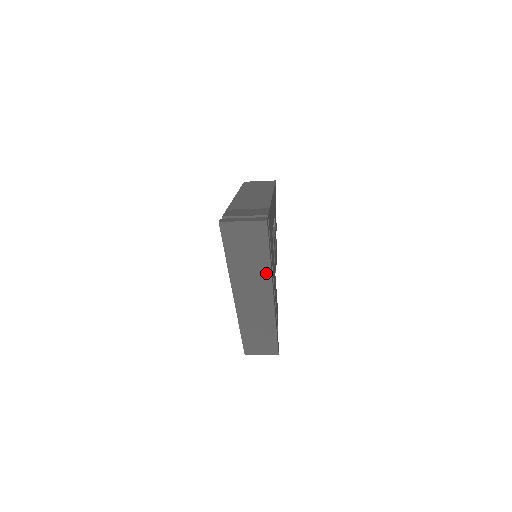
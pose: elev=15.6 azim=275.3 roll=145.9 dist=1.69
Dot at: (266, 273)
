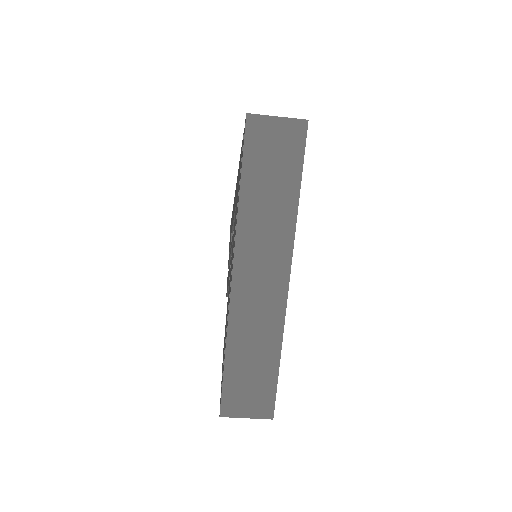
Dot at: (289, 222)
